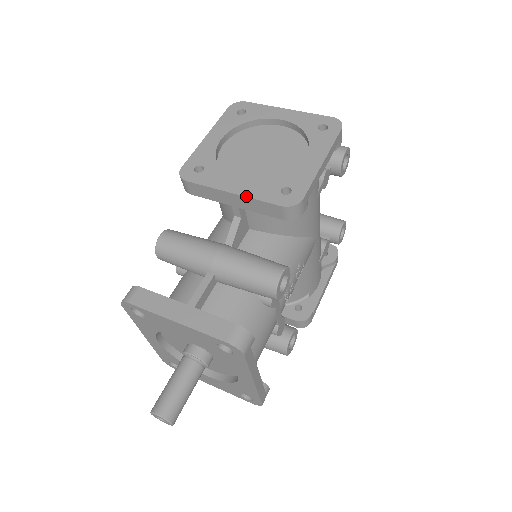
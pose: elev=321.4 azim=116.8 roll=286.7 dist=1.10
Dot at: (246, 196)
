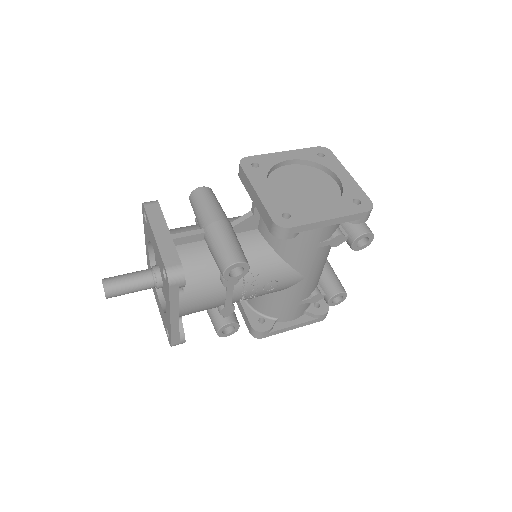
Dot at: (261, 199)
